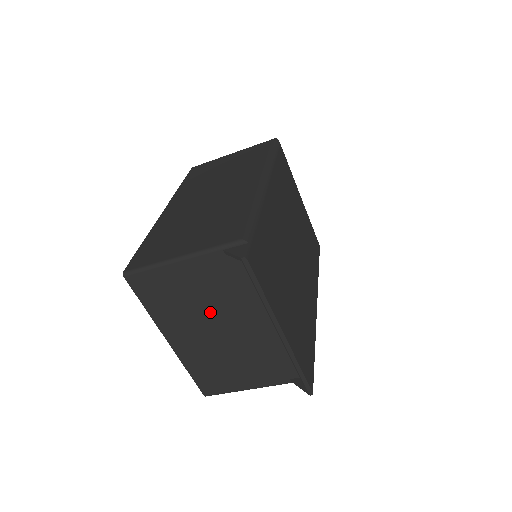
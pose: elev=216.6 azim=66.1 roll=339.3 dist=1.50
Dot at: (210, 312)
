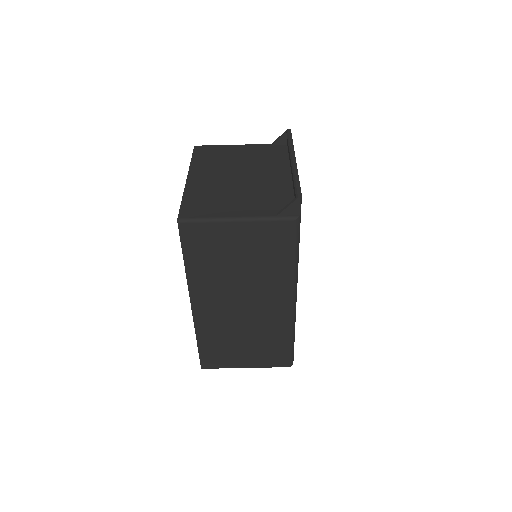
Dot at: (239, 167)
